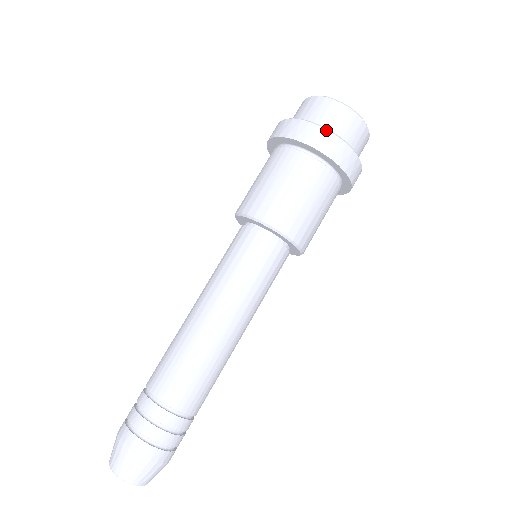
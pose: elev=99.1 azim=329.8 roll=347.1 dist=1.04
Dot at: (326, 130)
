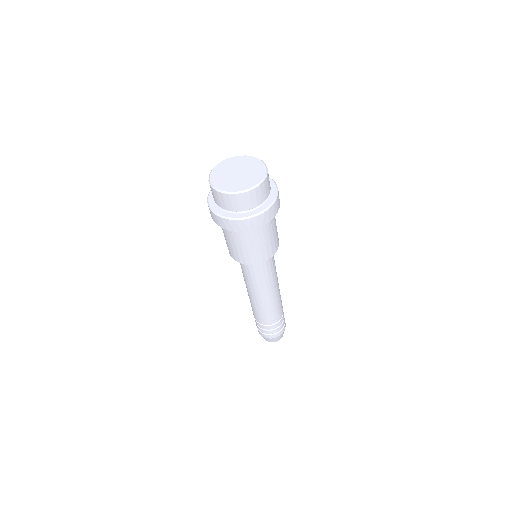
Dot at: (248, 219)
